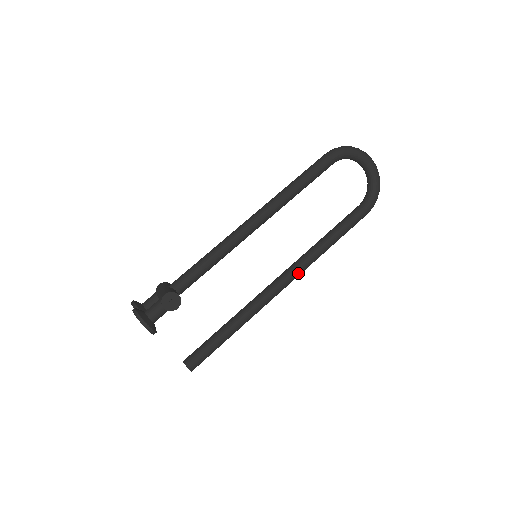
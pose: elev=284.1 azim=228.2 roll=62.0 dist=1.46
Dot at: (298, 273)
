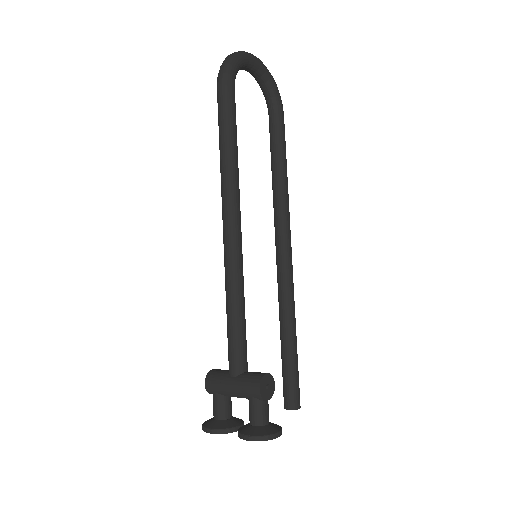
Dot at: (290, 231)
